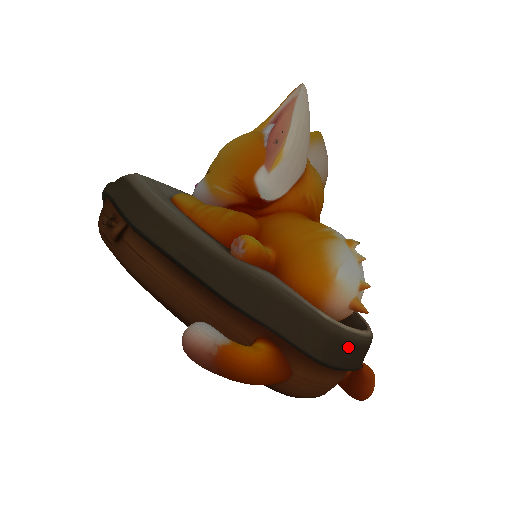
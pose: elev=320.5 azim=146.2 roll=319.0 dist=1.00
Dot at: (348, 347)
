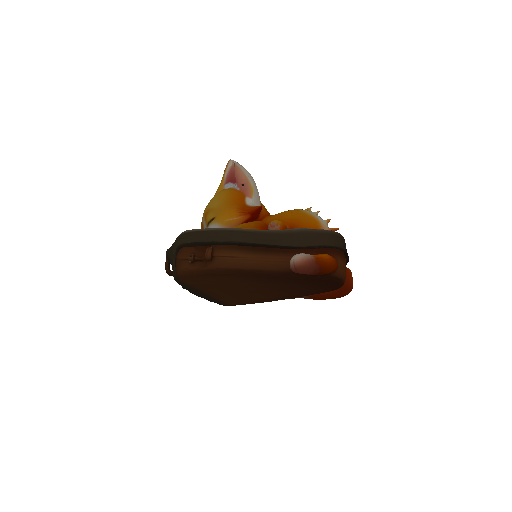
Dot at: (345, 244)
